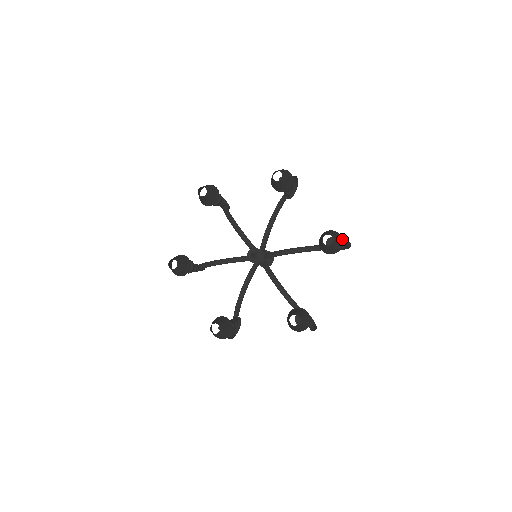
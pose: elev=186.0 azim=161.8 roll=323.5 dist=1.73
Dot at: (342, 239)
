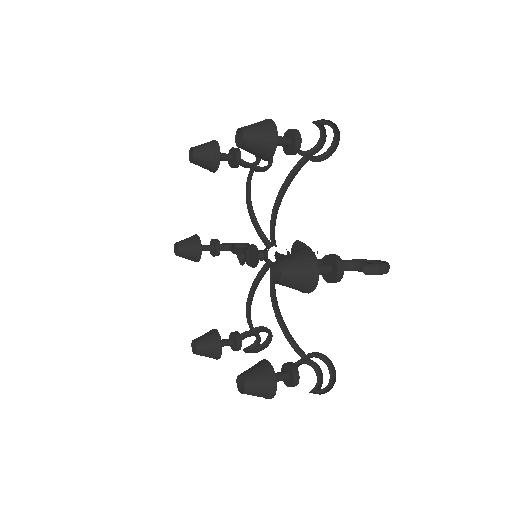
Dot at: (317, 270)
